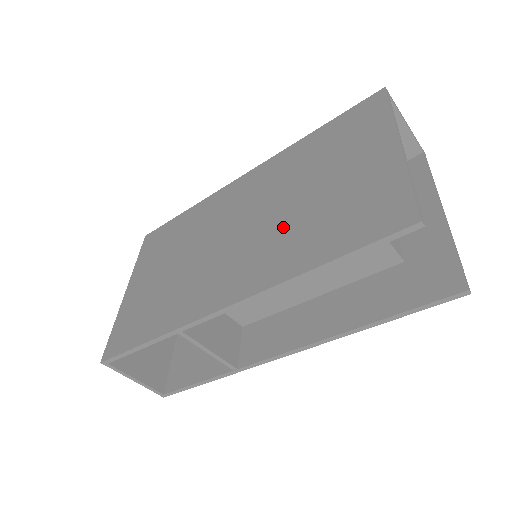
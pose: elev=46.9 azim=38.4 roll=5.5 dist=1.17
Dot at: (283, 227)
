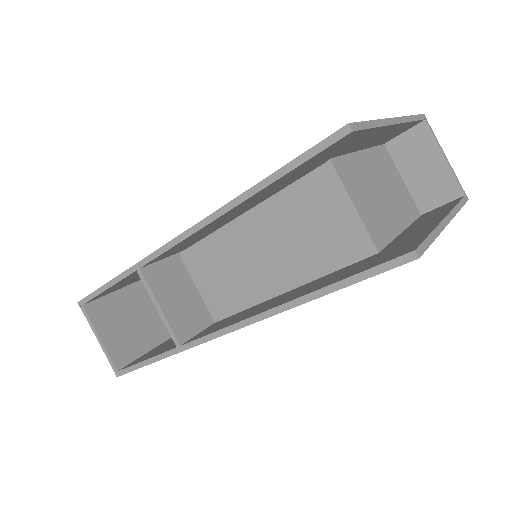
Dot at: occluded
